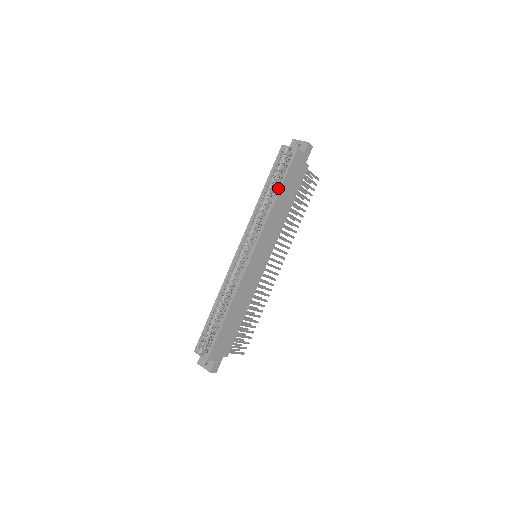
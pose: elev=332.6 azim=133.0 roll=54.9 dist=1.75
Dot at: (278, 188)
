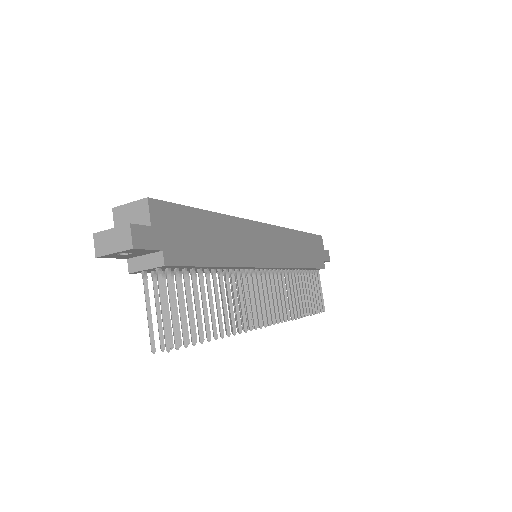
Dot at: occluded
